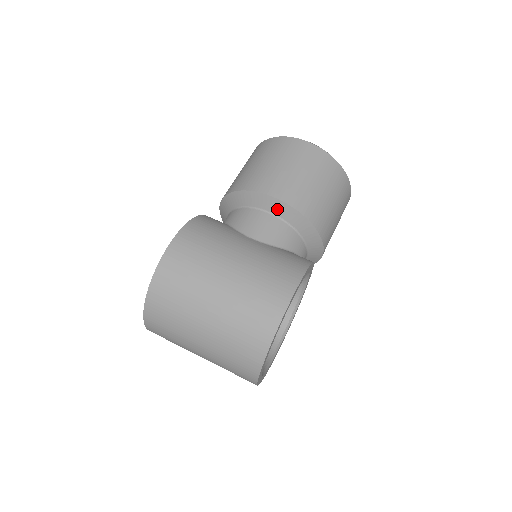
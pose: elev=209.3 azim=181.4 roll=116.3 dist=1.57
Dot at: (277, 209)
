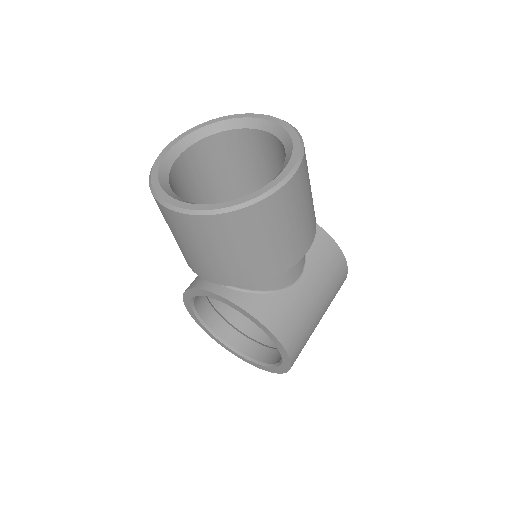
Dot at: occluded
